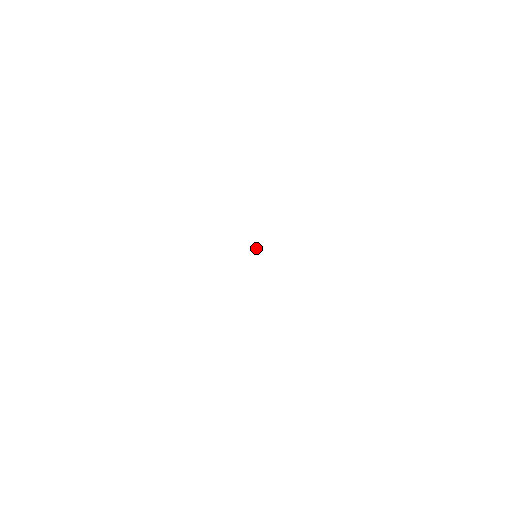
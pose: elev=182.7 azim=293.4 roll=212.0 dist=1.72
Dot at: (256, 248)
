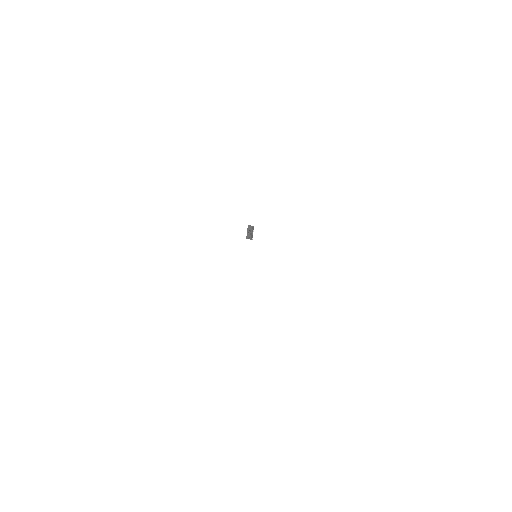
Dot at: (252, 233)
